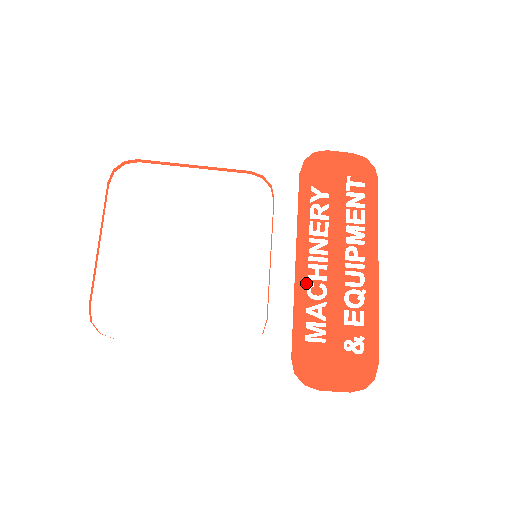
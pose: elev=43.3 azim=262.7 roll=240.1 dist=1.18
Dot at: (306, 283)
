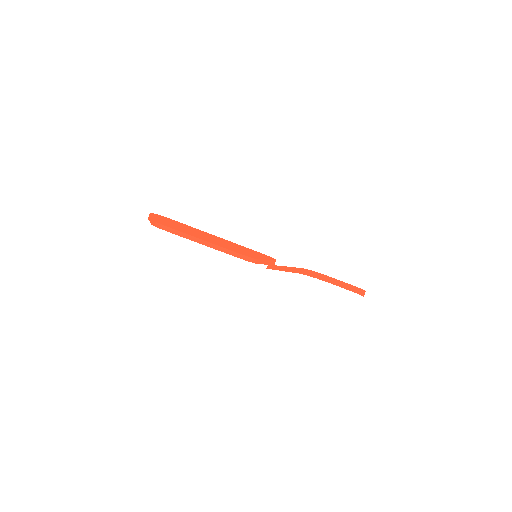
Dot at: occluded
